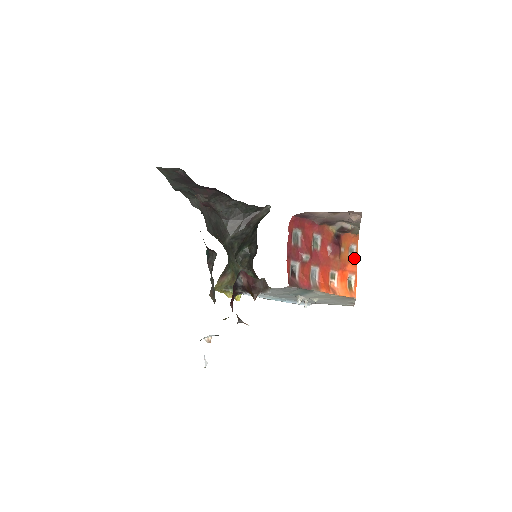
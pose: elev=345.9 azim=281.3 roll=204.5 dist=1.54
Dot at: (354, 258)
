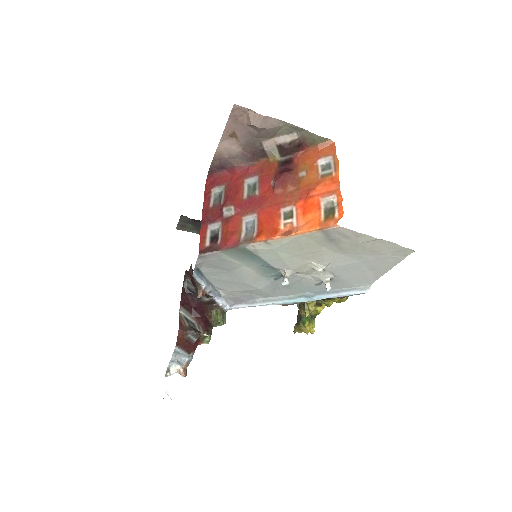
Dot at: (332, 174)
